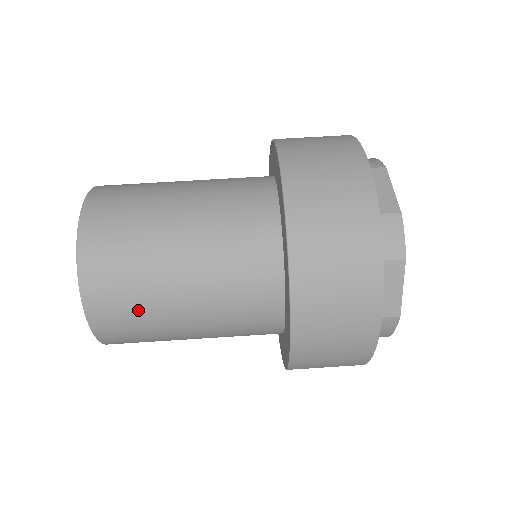
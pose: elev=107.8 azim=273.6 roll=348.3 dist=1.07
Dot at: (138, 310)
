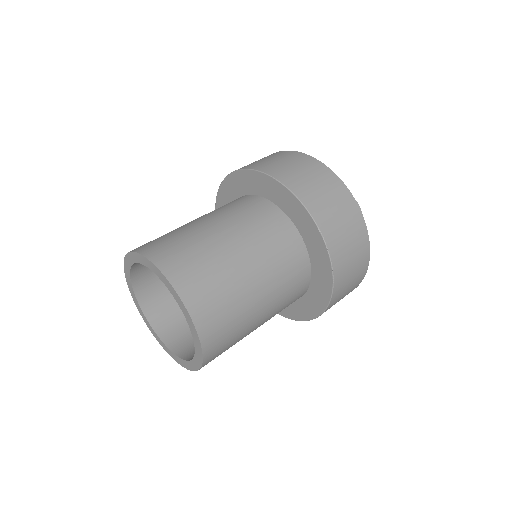
Dot at: (213, 274)
